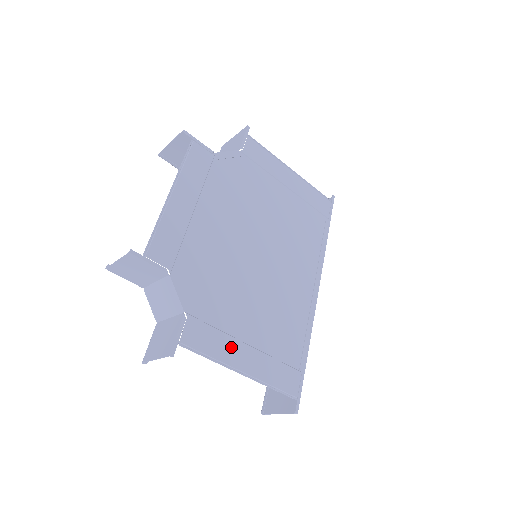
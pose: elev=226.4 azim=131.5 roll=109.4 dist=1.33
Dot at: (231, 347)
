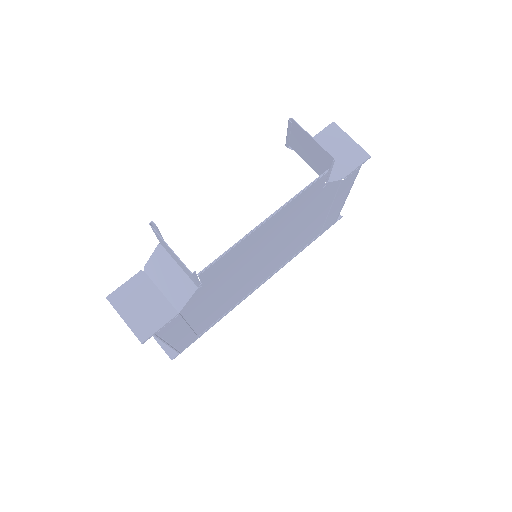
Dot at: (180, 330)
